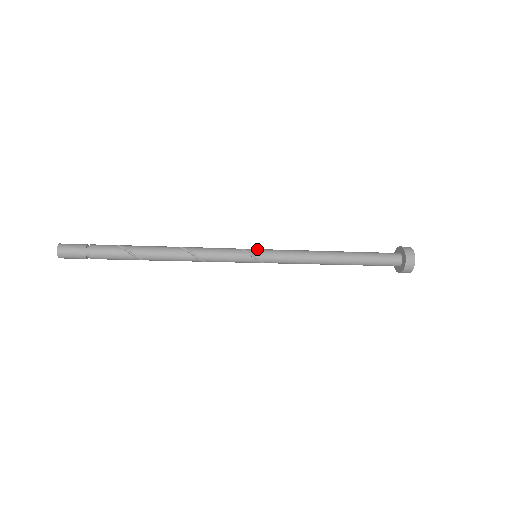
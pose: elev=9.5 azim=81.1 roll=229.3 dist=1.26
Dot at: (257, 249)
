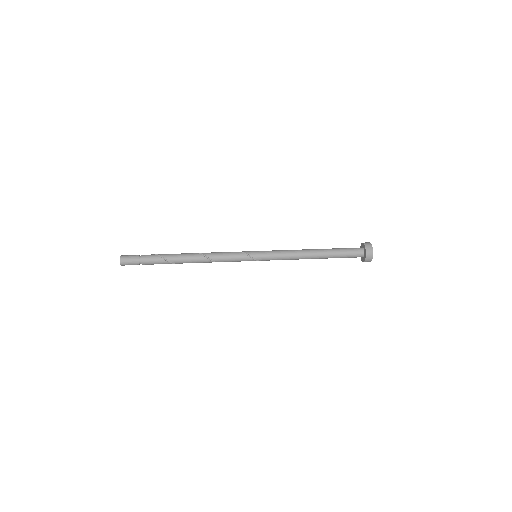
Dot at: (256, 253)
